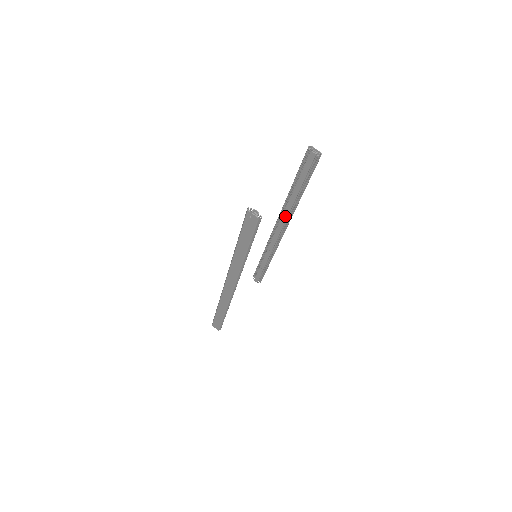
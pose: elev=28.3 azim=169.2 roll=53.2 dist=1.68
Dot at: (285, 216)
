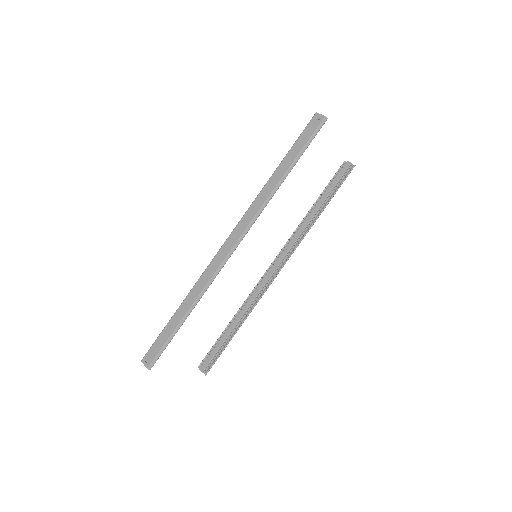
Dot at: (293, 242)
